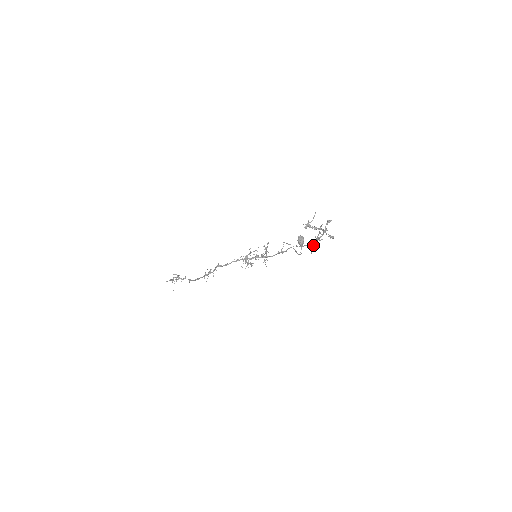
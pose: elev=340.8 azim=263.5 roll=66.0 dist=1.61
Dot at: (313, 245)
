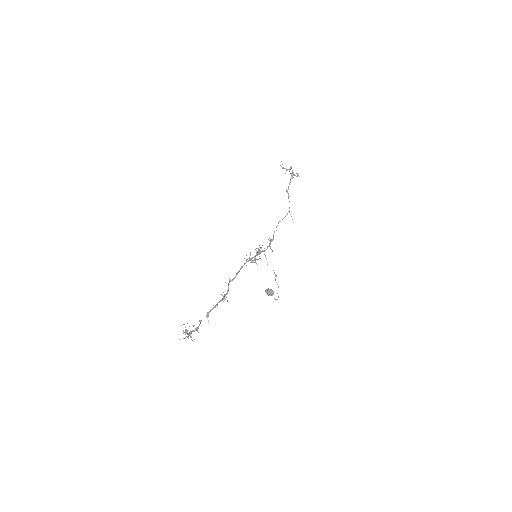
Dot at: occluded
